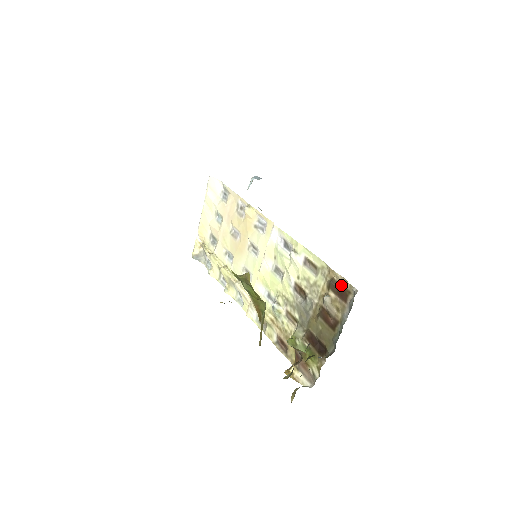
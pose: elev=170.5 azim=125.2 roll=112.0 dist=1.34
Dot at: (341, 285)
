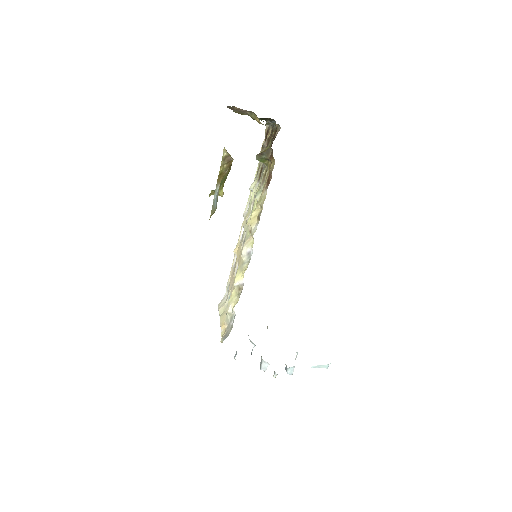
Dot at: (265, 138)
